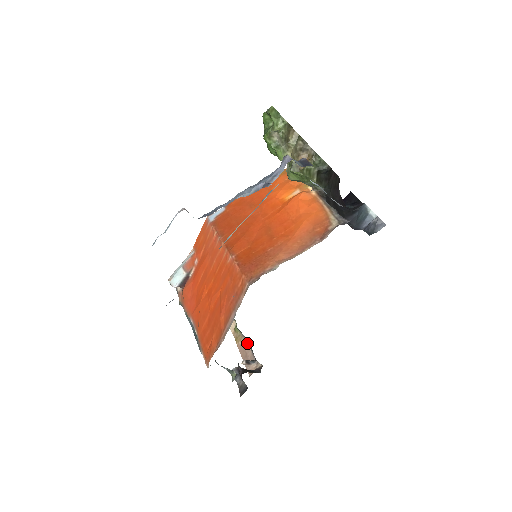
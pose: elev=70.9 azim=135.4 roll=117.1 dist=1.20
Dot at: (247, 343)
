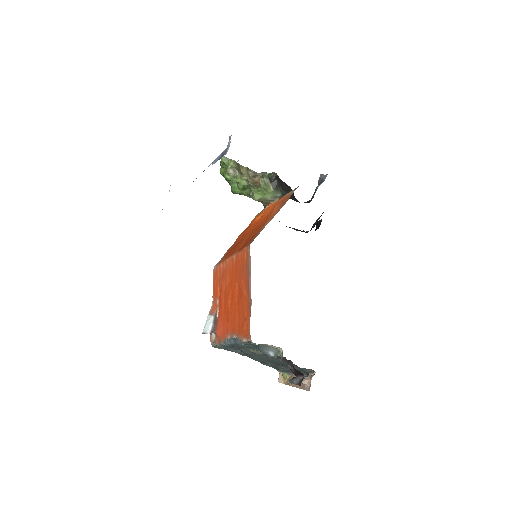
Dot at: occluded
